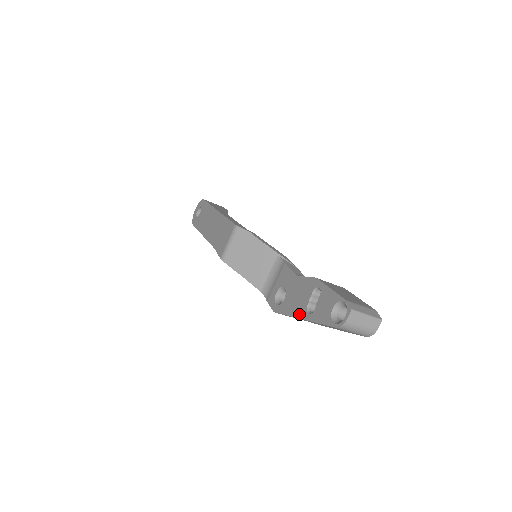
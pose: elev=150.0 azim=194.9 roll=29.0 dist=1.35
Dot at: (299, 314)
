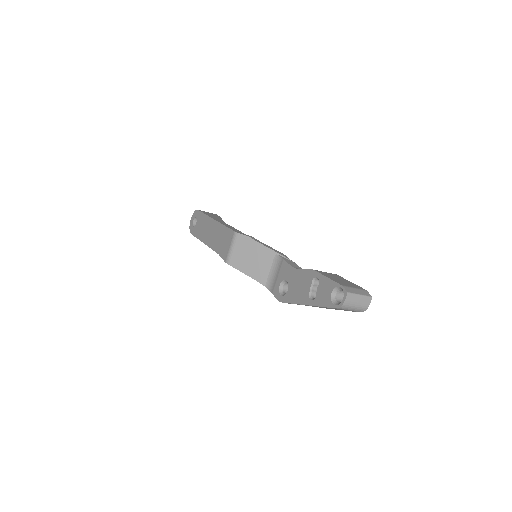
Dot at: (303, 301)
